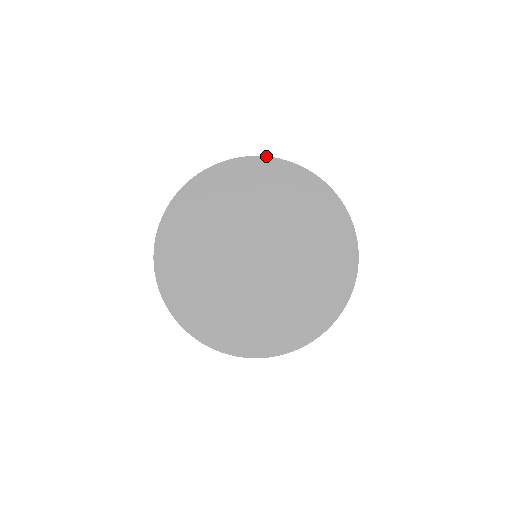
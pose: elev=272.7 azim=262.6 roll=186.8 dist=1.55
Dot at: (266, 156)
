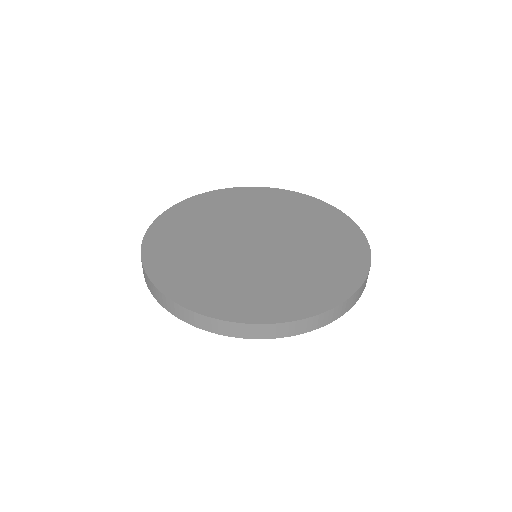
Dot at: occluded
